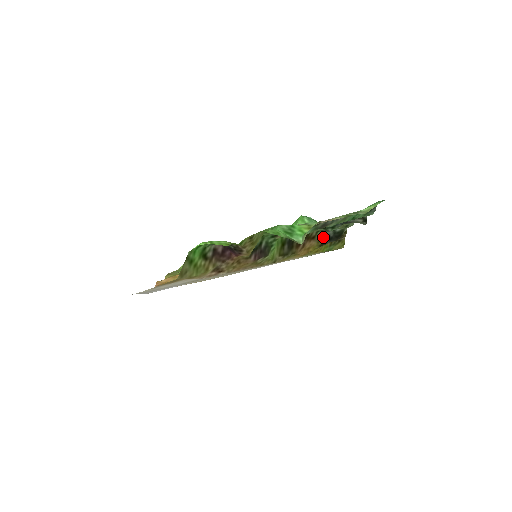
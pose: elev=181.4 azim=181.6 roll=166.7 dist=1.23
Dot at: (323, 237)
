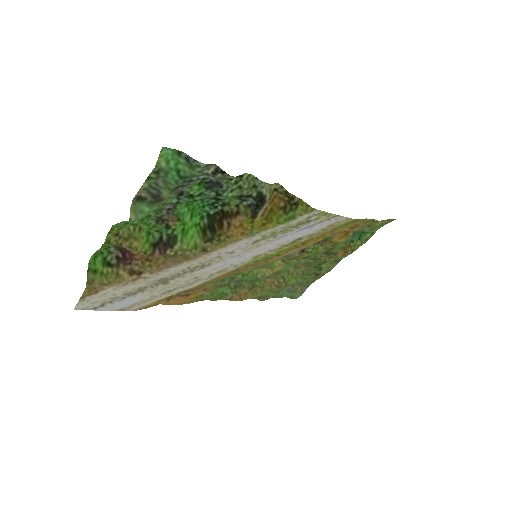
Dot at: (249, 208)
